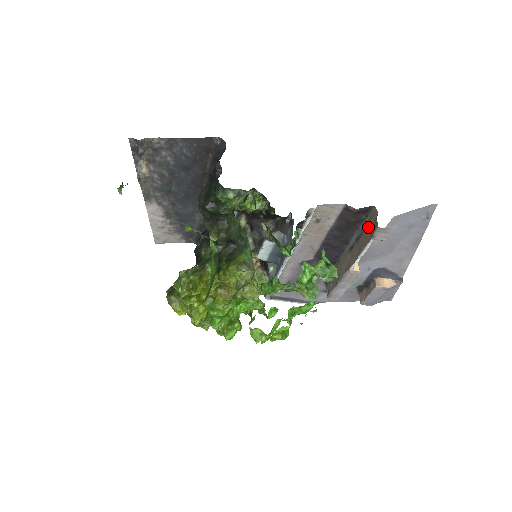
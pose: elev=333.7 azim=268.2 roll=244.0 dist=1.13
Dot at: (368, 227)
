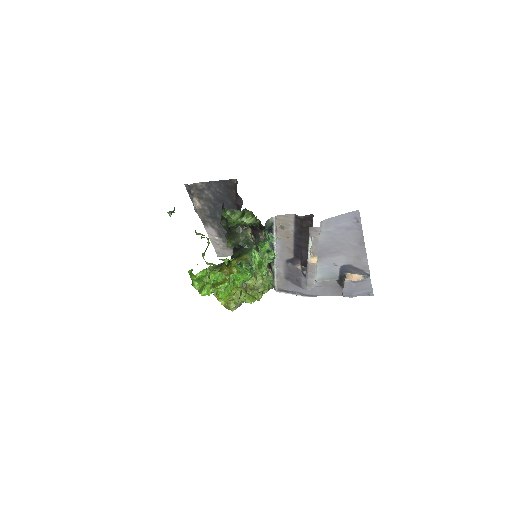
Dot at: occluded
